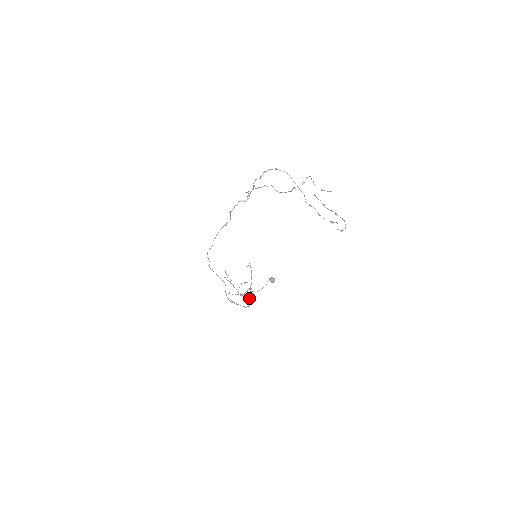
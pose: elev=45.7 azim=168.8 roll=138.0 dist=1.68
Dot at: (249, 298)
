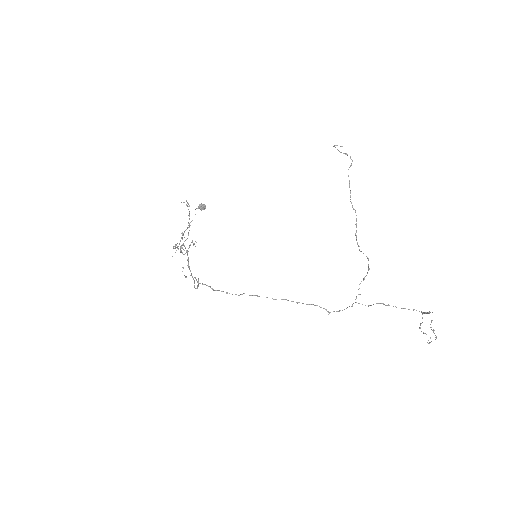
Dot at: (183, 245)
